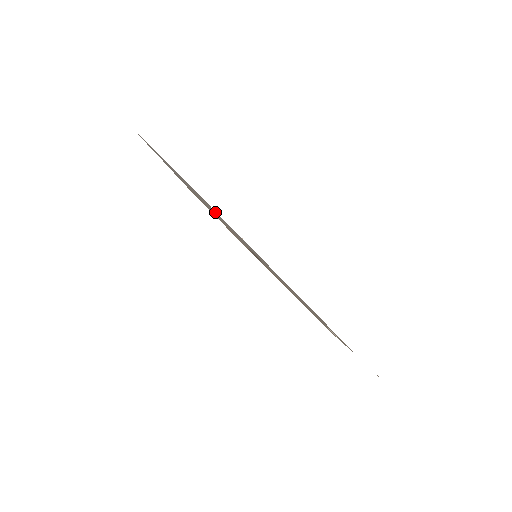
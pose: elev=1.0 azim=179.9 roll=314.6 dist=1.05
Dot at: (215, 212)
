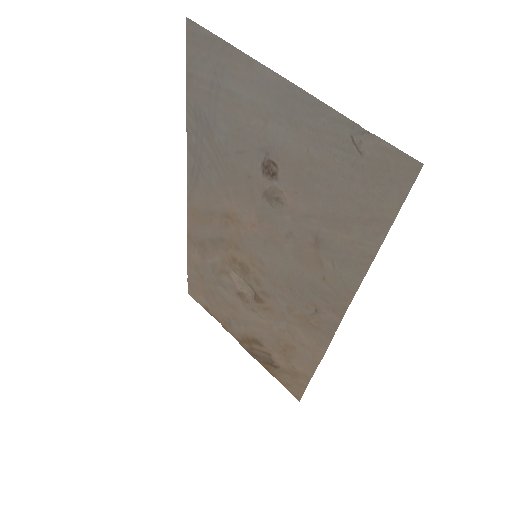
Dot at: (243, 99)
